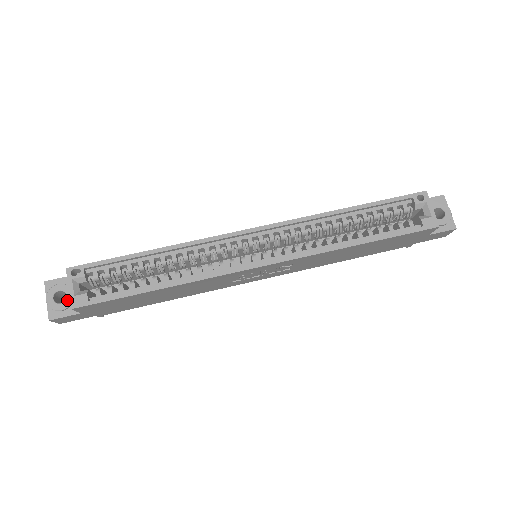
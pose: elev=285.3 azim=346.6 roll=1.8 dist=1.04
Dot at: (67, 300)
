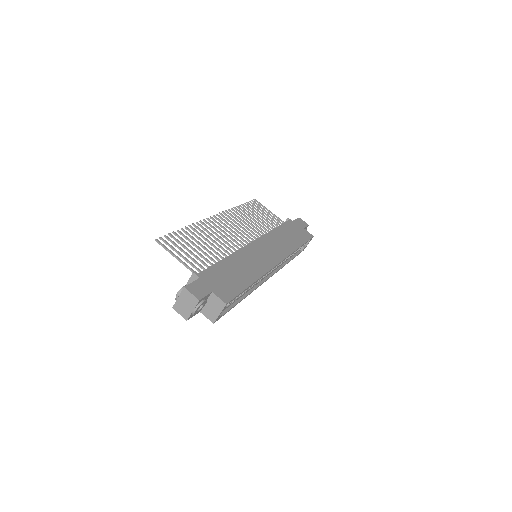
Dot at: occluded
